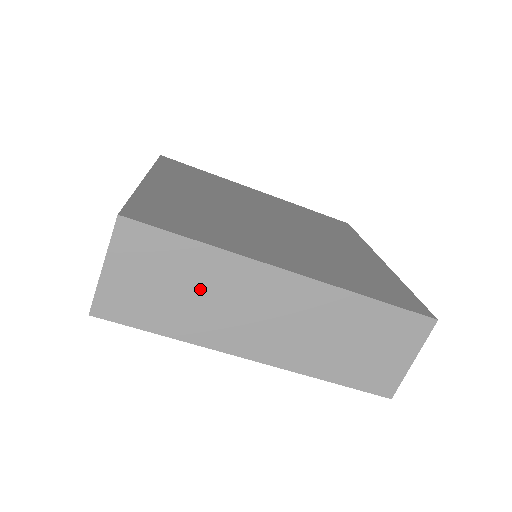
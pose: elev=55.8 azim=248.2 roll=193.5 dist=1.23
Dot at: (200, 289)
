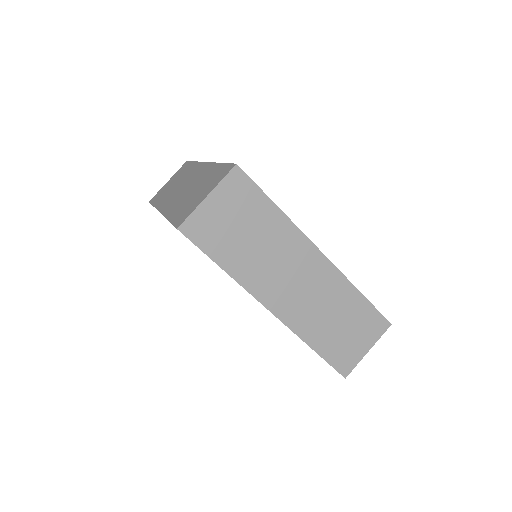
Dot at: (262, 241)
